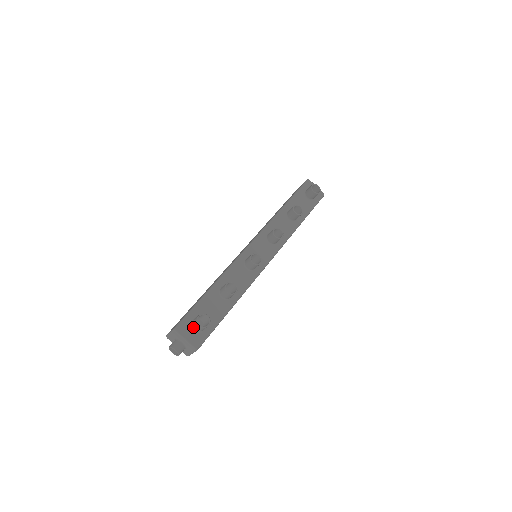
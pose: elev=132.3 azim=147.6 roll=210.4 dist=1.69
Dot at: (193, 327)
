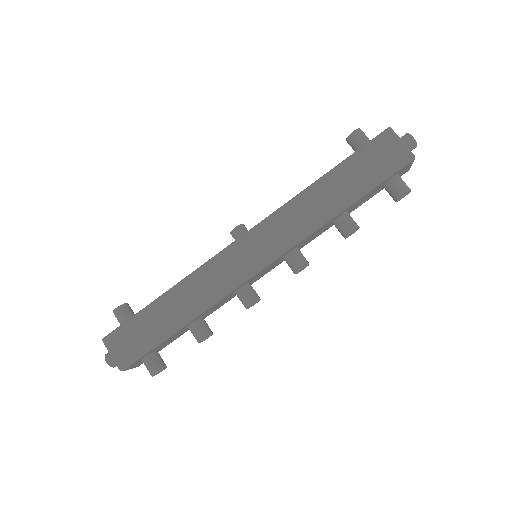
Dot at: occluded
